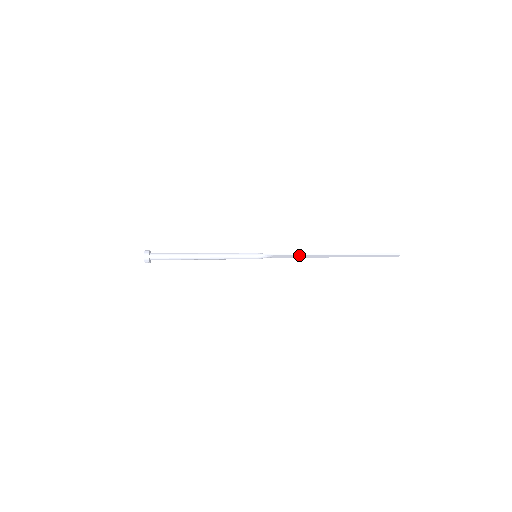
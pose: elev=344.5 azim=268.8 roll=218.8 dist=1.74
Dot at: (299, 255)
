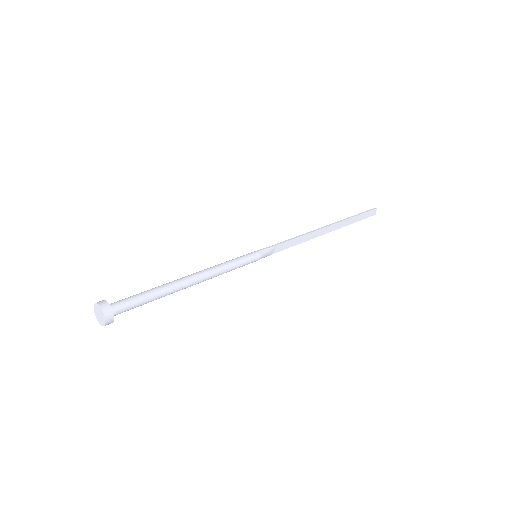
Dot at: (299, 237)
